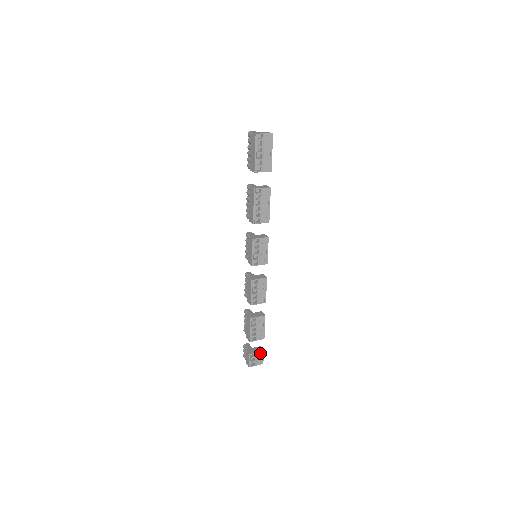
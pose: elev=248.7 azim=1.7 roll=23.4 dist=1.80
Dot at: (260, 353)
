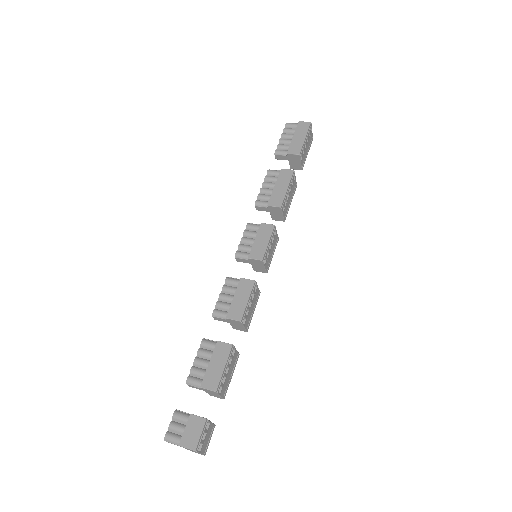
Dot at: (212, 427)
